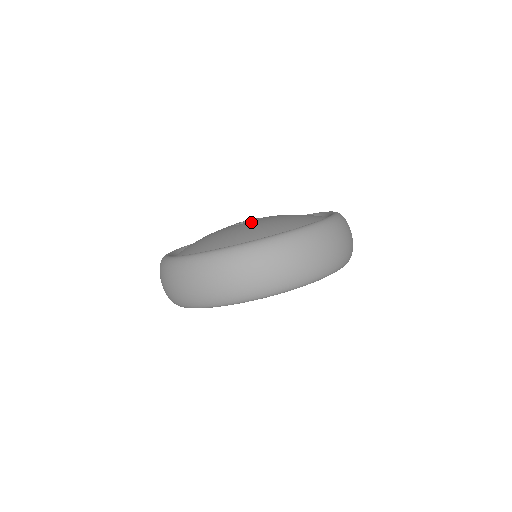
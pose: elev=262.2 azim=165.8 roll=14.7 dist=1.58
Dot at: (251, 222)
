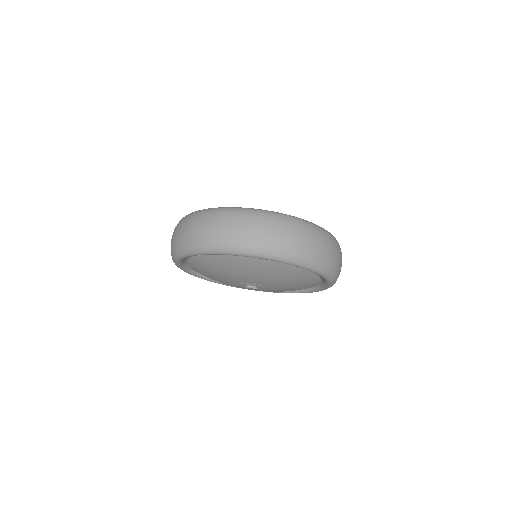
Dot at: occluded
